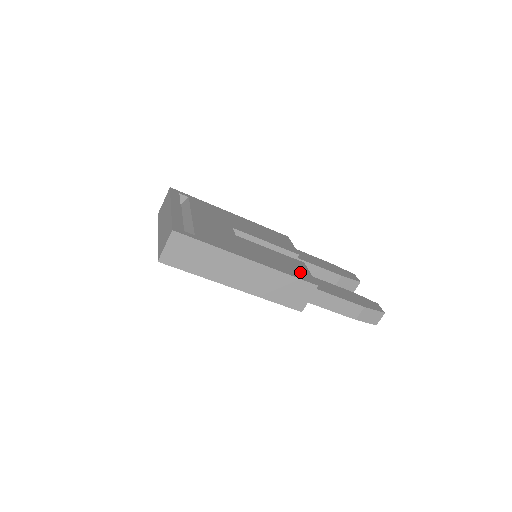
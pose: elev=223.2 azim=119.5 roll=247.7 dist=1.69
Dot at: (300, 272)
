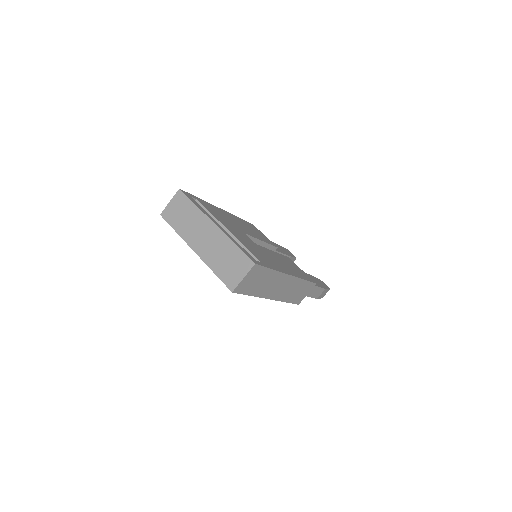
Dot at: (301, 272)
